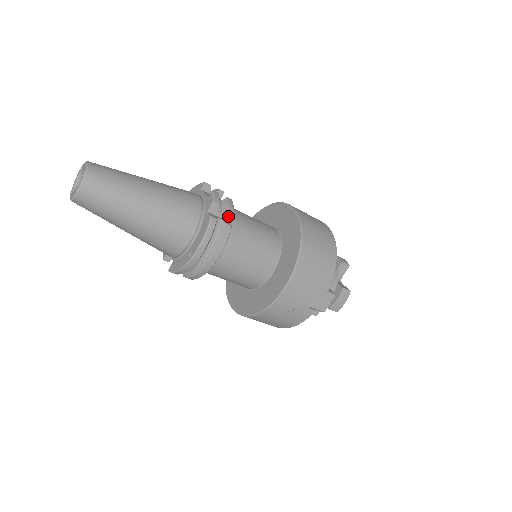
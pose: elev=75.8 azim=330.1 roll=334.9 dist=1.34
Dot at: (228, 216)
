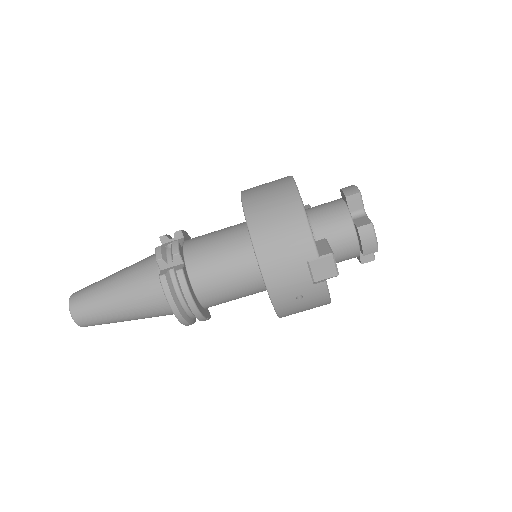
Dot at: (179, 260)
